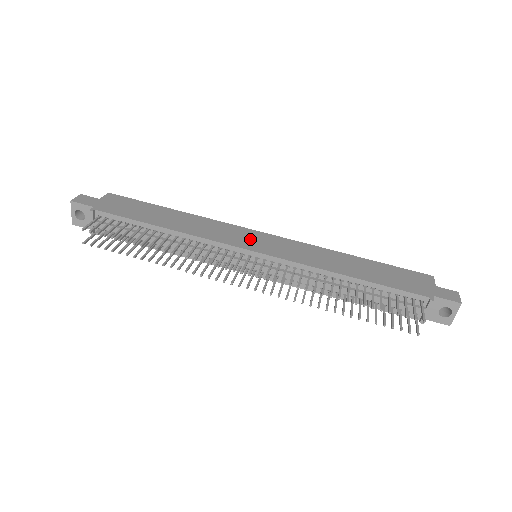
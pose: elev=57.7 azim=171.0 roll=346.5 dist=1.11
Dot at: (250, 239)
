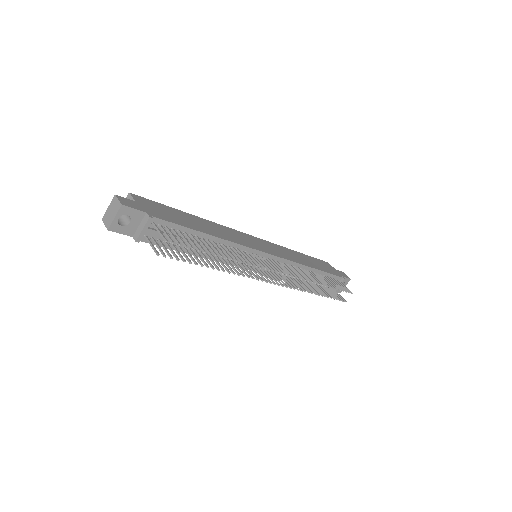
Dot at: (255, 242)
